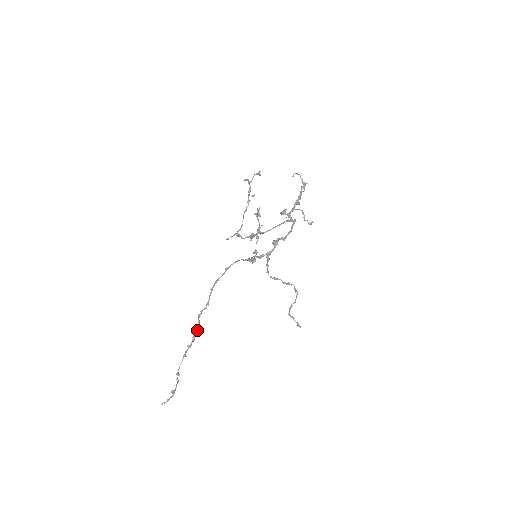
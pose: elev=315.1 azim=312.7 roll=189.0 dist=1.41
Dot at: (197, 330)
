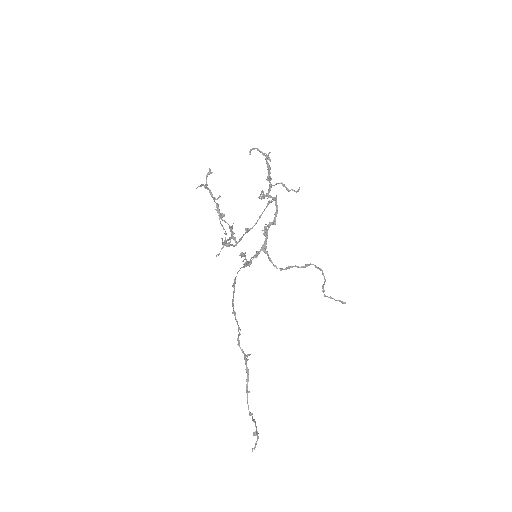
Dot at: (245, 360)
